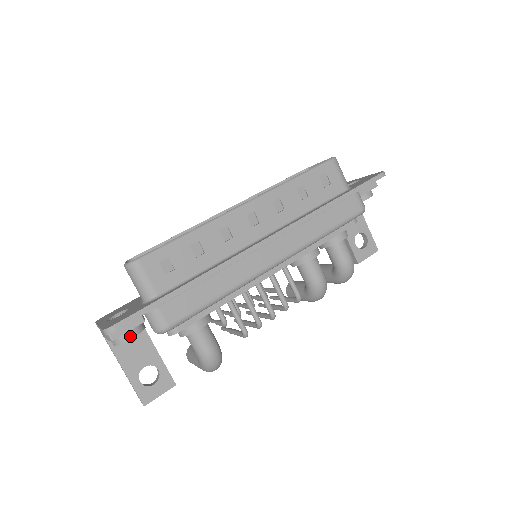
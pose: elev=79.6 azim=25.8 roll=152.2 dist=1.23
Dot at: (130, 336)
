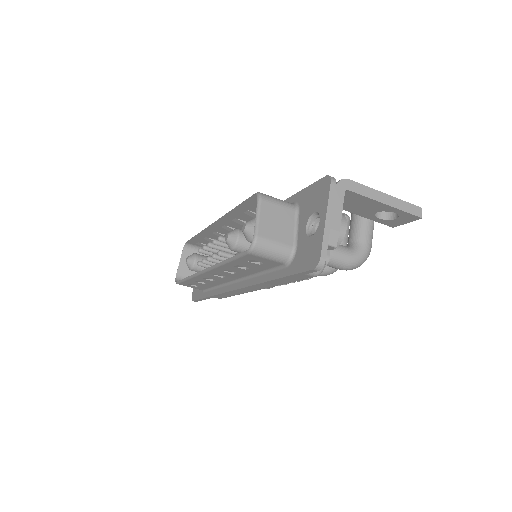
Dot at: occluded
